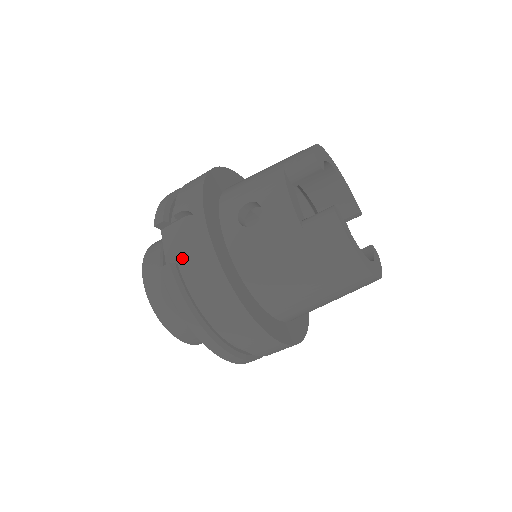
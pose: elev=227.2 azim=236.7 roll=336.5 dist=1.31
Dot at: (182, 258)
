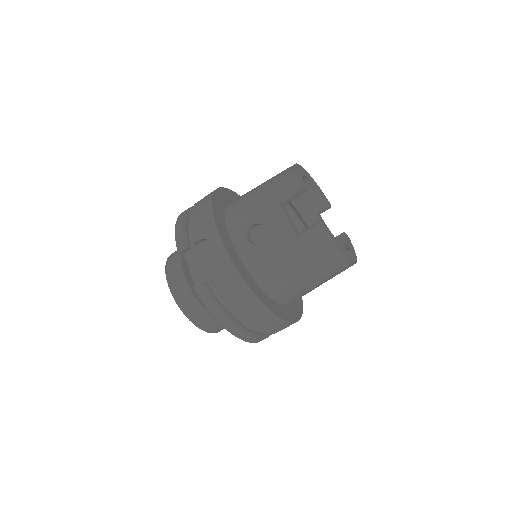
Dot at: (211, 278)
